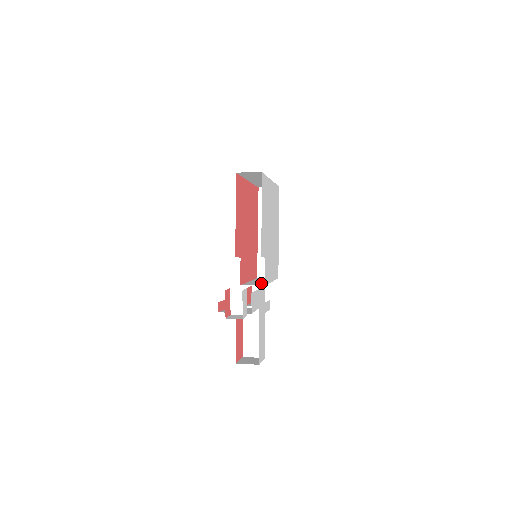
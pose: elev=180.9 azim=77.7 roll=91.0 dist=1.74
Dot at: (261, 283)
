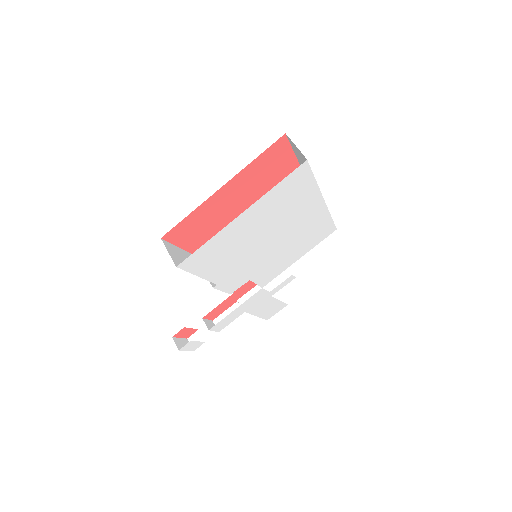
Dot at: occluded
